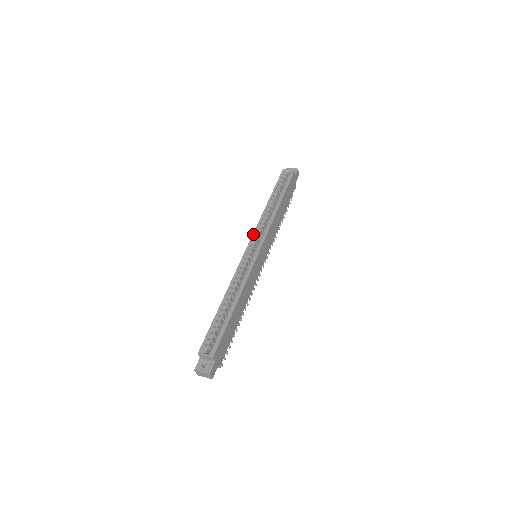
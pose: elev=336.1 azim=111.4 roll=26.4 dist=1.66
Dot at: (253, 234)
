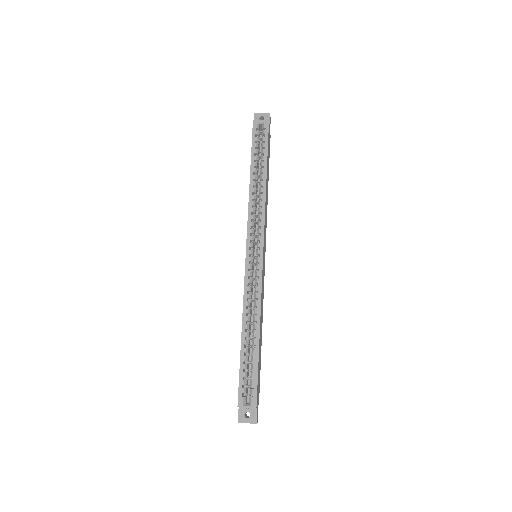
Dot at: (247, 232)
